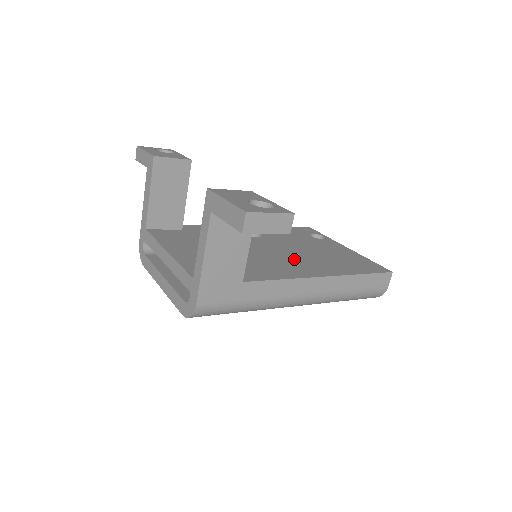
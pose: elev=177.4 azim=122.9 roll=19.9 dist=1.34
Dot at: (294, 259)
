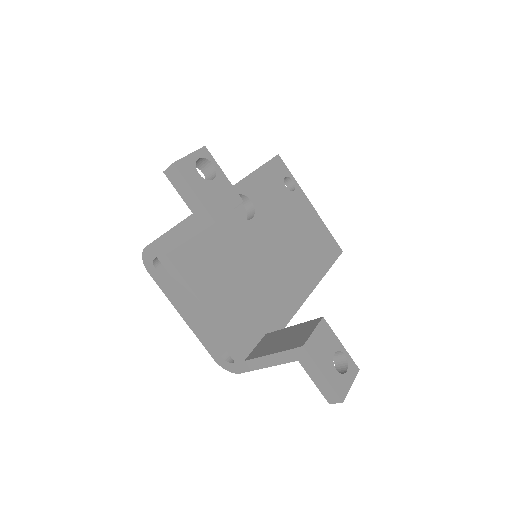
Dot at: (288, 264)
